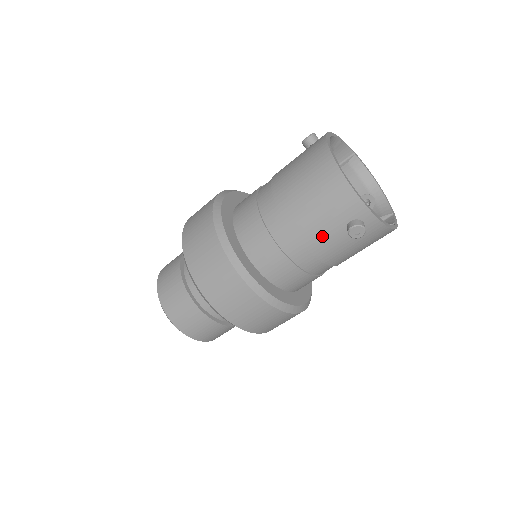
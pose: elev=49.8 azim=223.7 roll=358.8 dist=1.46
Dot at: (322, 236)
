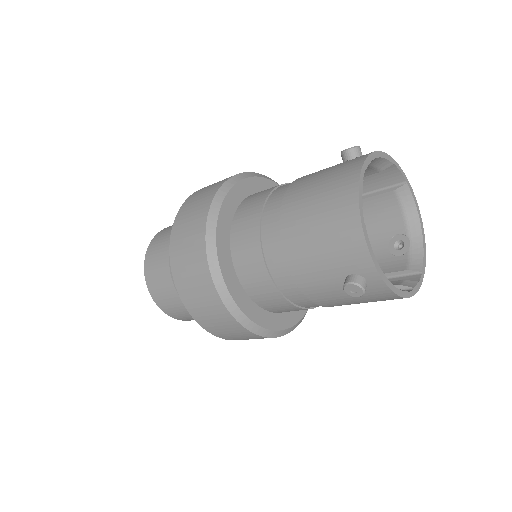
Dot at: (315, 276)
